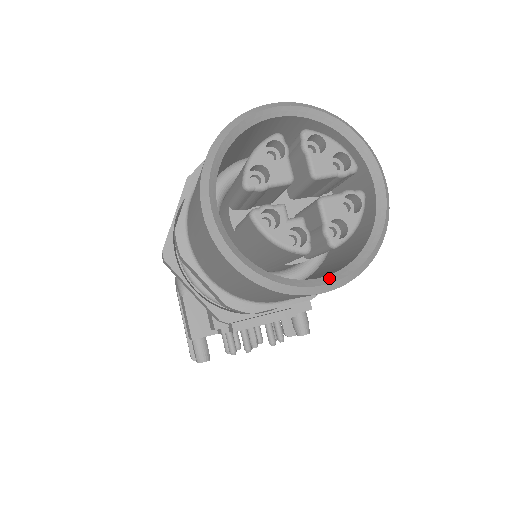
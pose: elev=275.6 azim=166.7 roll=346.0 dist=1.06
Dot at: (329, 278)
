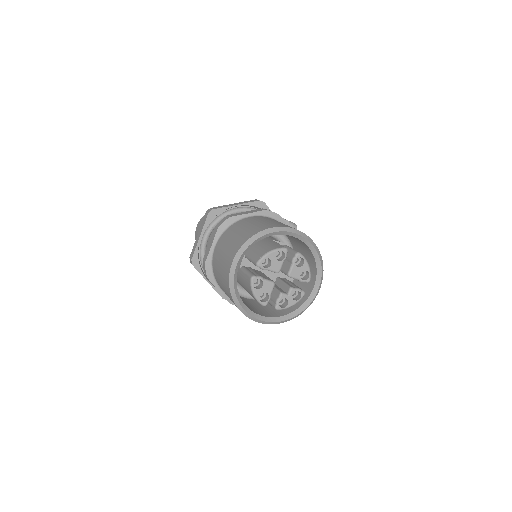
Dot at: (316, 285)
